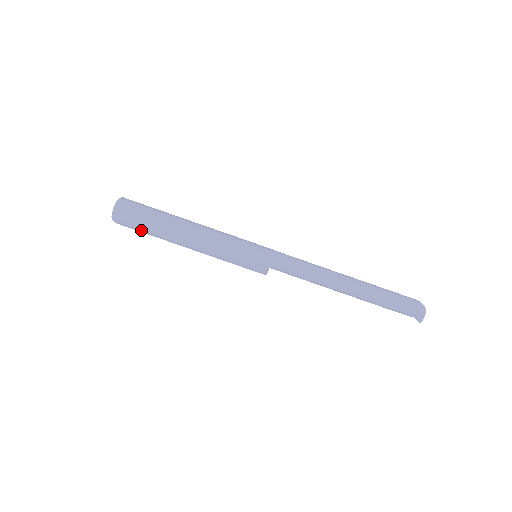
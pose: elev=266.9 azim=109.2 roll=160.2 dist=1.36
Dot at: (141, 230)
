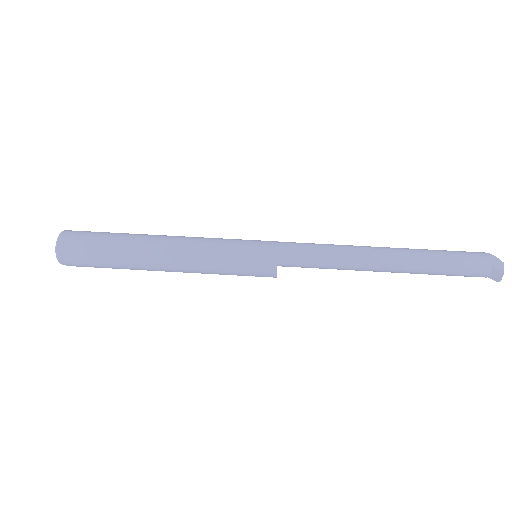
Dot at: (100, 266)
